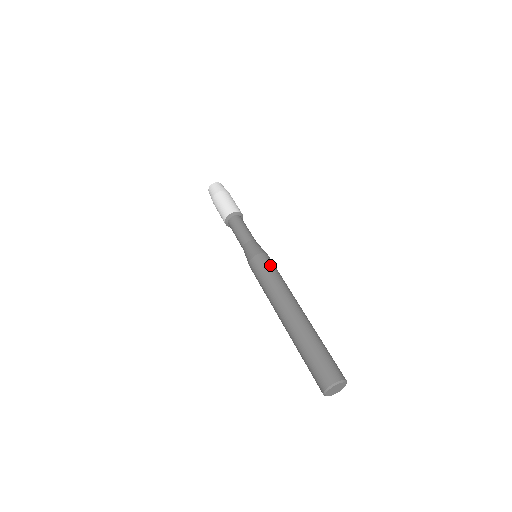
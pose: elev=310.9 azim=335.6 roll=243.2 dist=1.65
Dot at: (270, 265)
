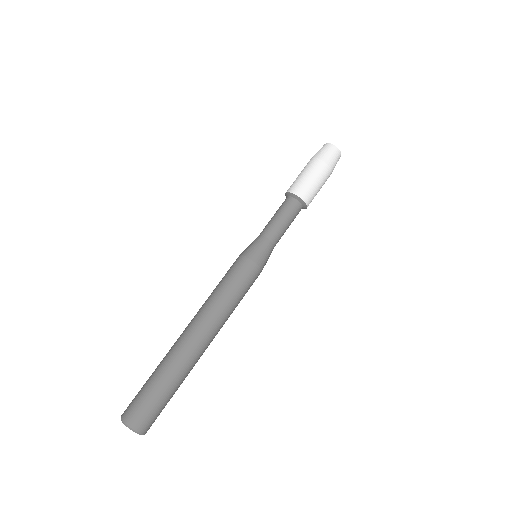
Dot at: (237, 276)
